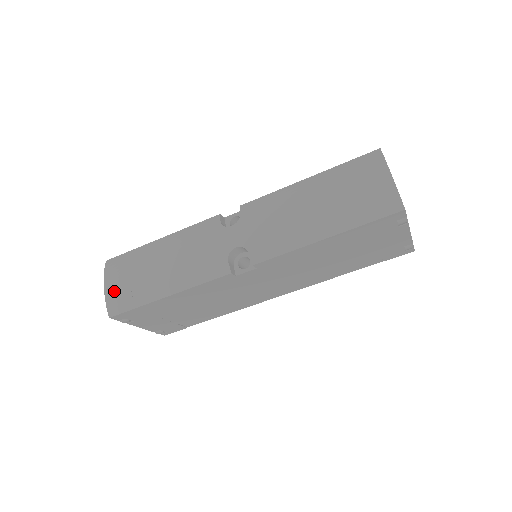
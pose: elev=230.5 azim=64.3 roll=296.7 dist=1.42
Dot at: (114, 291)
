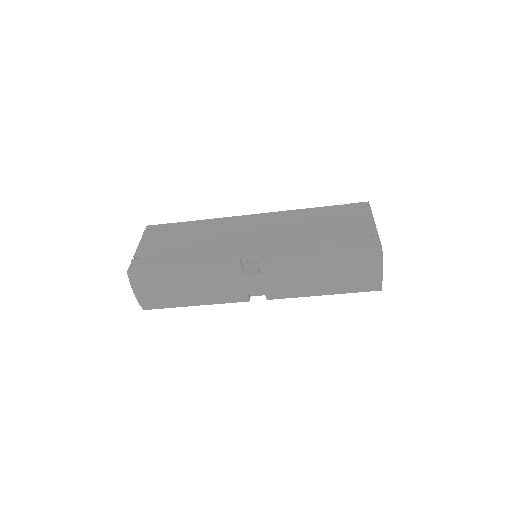
Dot at: (146, 299)
